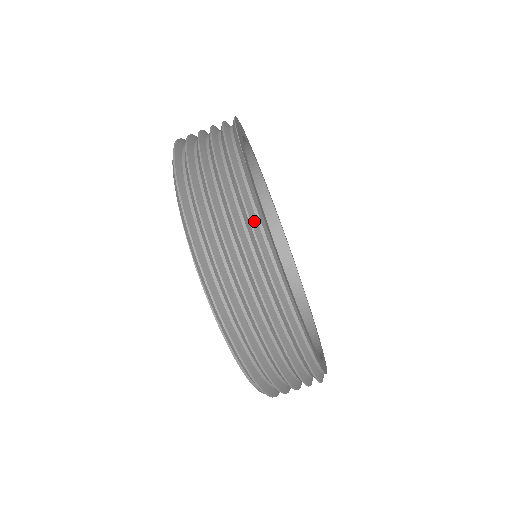
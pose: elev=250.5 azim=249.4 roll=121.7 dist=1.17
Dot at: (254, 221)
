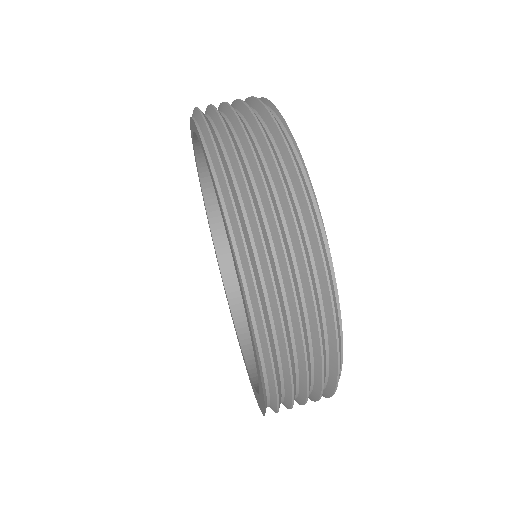
Dot at: occluded
